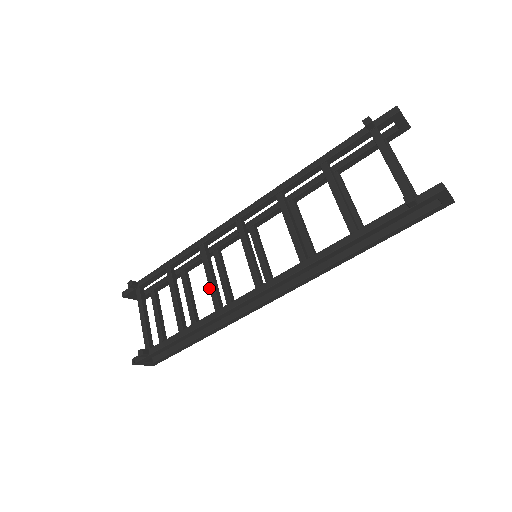
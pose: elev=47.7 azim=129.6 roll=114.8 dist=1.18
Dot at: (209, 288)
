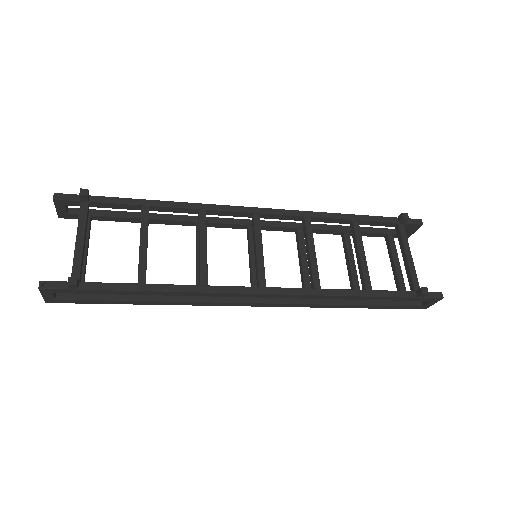
Dot at: (200, 258)
